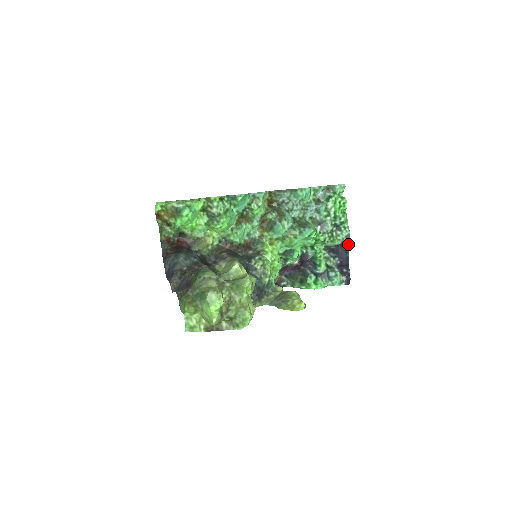
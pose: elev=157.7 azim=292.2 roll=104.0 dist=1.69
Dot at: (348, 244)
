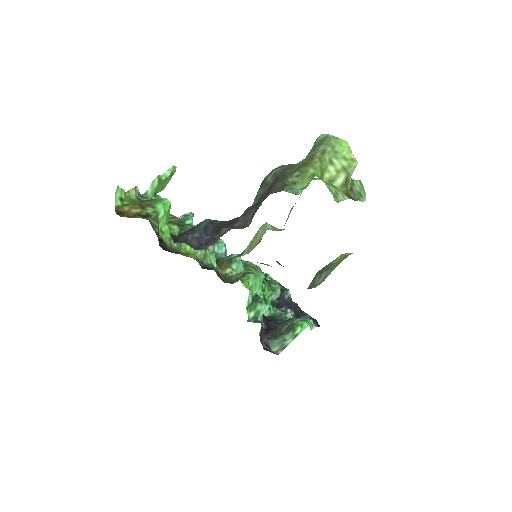
Dot at: (286, 290)
